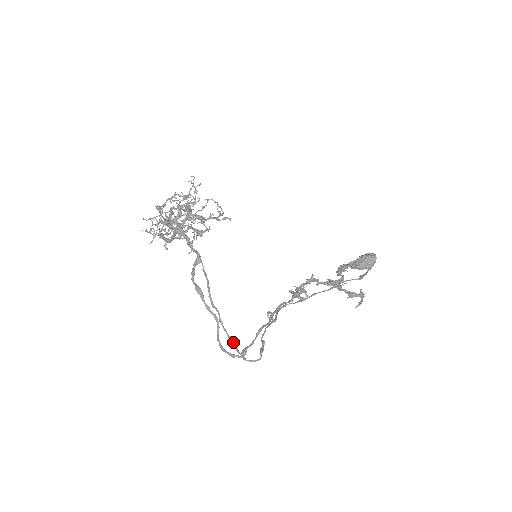
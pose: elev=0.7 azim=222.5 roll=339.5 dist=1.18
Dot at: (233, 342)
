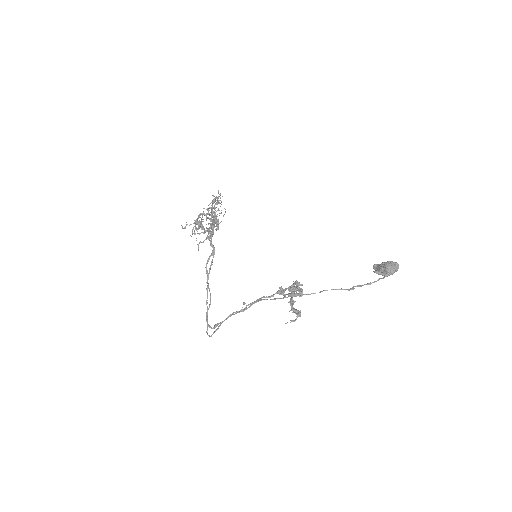
Dot at: occluded
